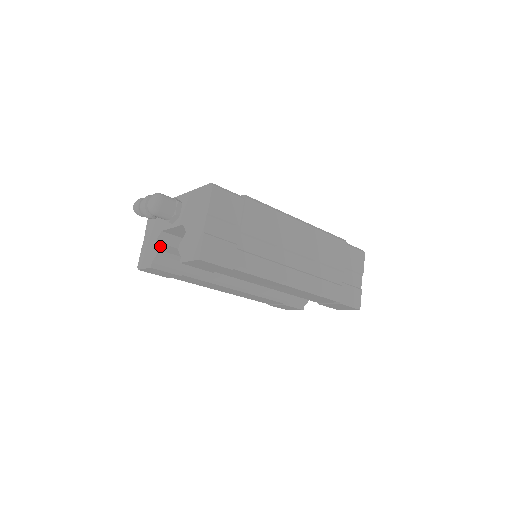
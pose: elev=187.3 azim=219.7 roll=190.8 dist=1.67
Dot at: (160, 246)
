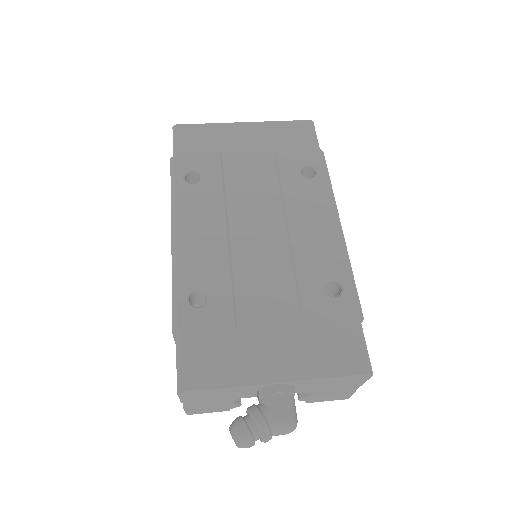
Dot at: occluded
